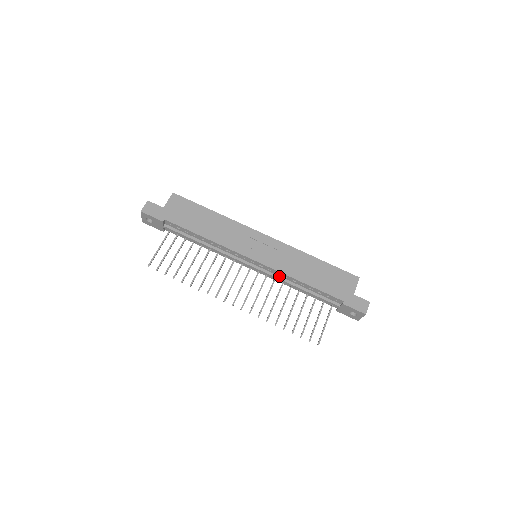
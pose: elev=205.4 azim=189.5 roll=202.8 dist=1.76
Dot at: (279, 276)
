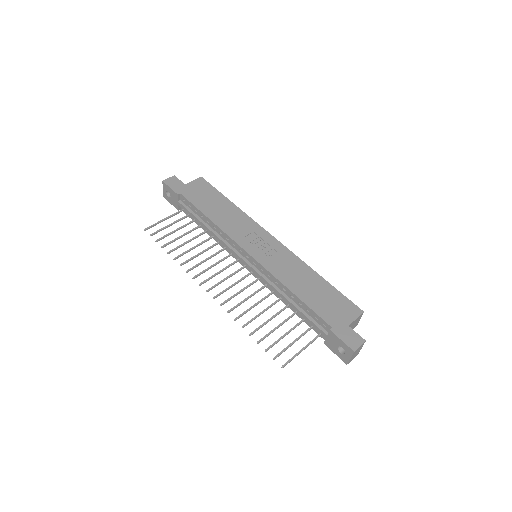
Dot at: (270, 280)
